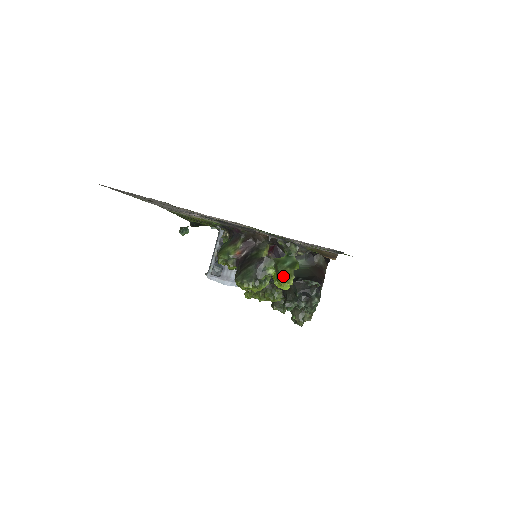
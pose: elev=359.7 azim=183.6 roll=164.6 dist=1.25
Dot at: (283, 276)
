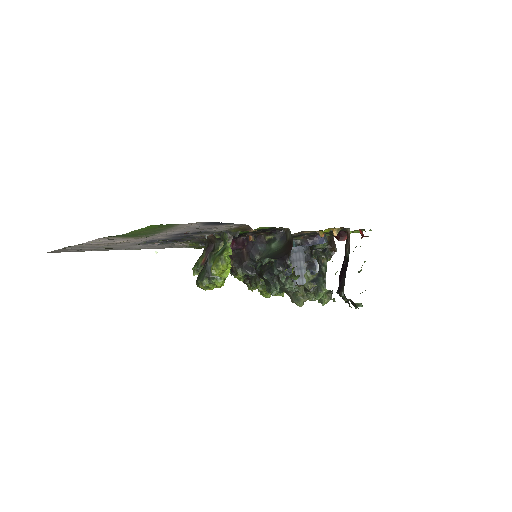
Dot at: (212, 265)
